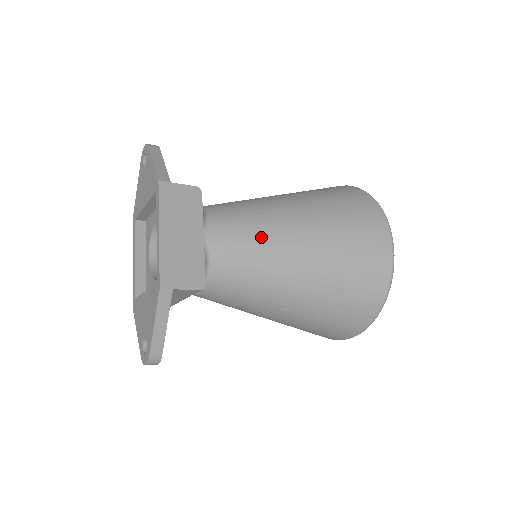
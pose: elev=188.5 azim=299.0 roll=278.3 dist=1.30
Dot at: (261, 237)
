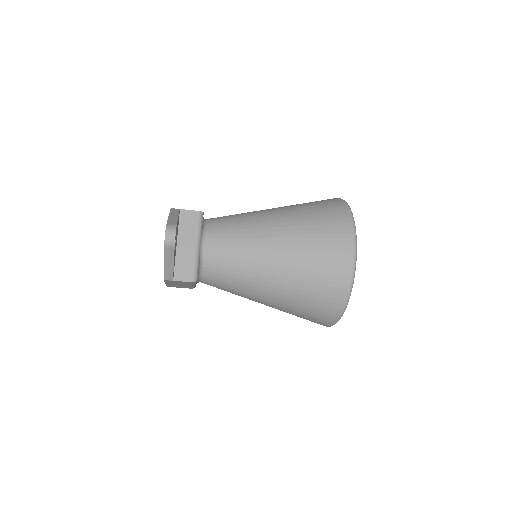
Dot at: occluded
